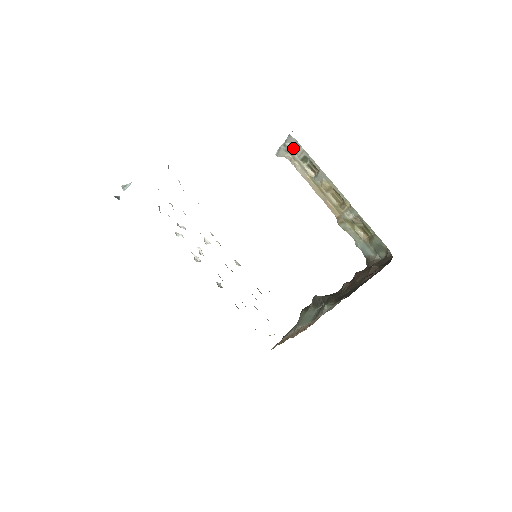
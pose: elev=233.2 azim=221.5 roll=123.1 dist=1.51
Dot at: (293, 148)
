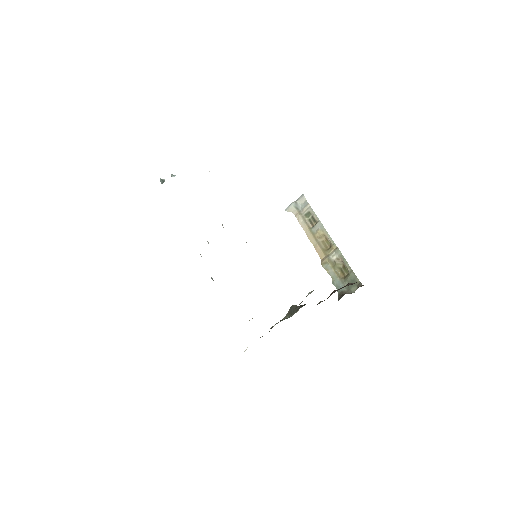
Dot at: (301, 206)
